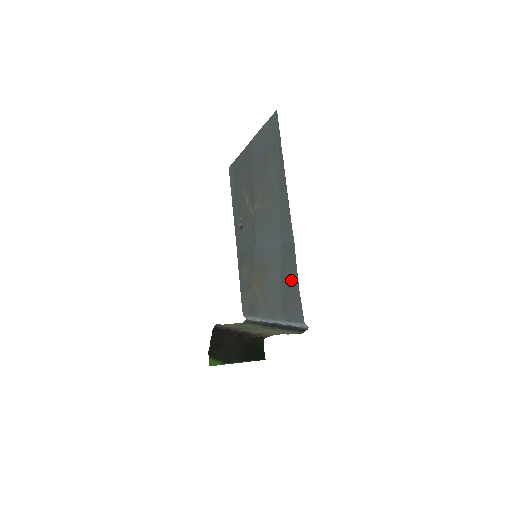
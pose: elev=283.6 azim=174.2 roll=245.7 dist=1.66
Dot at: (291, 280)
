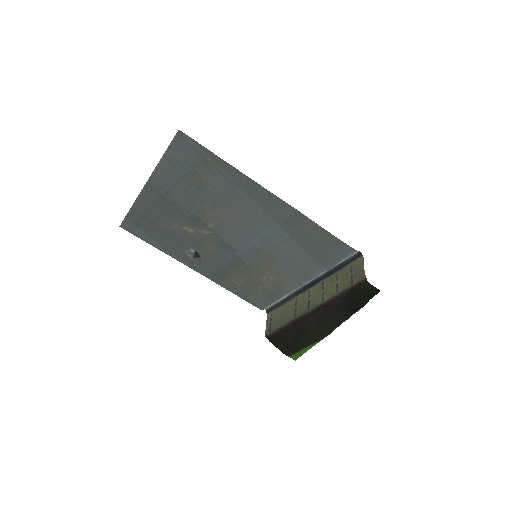
Dot at: (317, 238)
